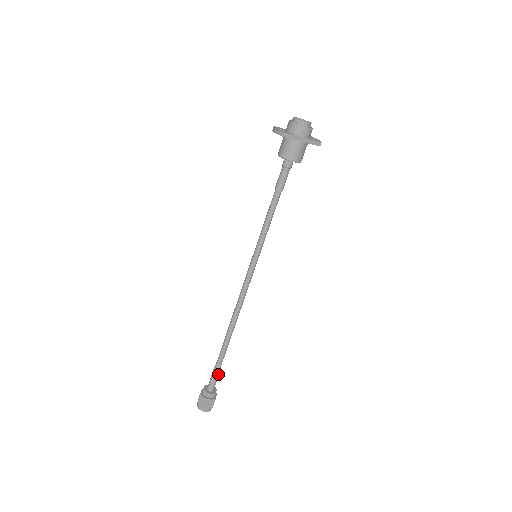
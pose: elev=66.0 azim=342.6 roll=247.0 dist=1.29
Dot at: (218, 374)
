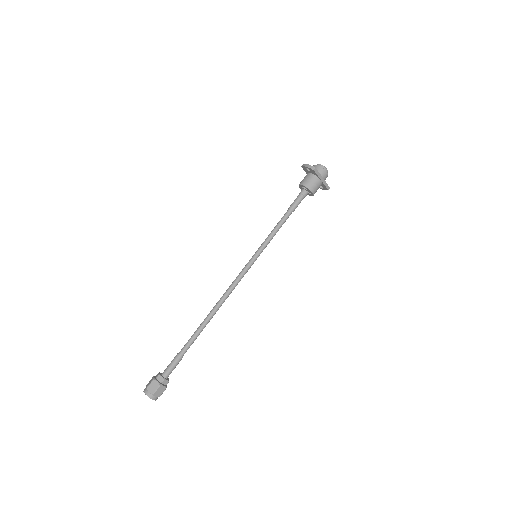
Dot at: (180, 360)
